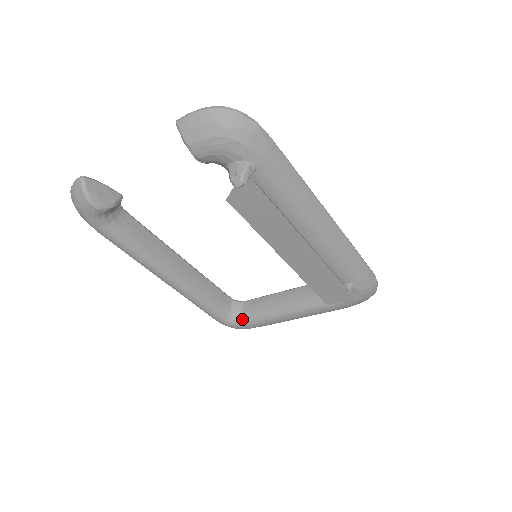
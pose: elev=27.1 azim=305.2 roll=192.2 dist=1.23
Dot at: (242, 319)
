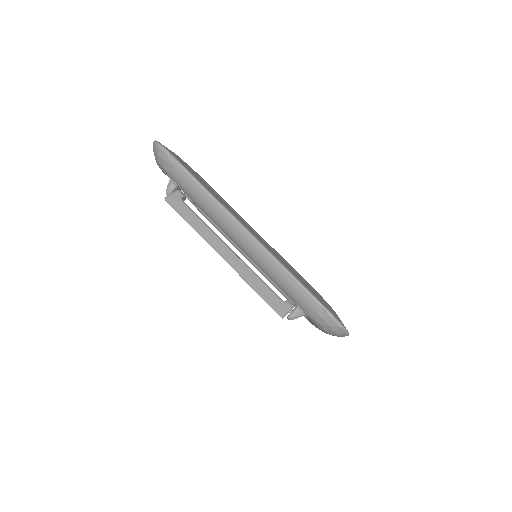
Dot at: occluded
